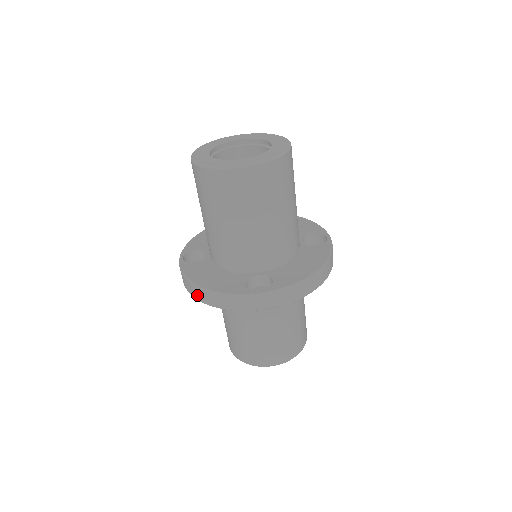
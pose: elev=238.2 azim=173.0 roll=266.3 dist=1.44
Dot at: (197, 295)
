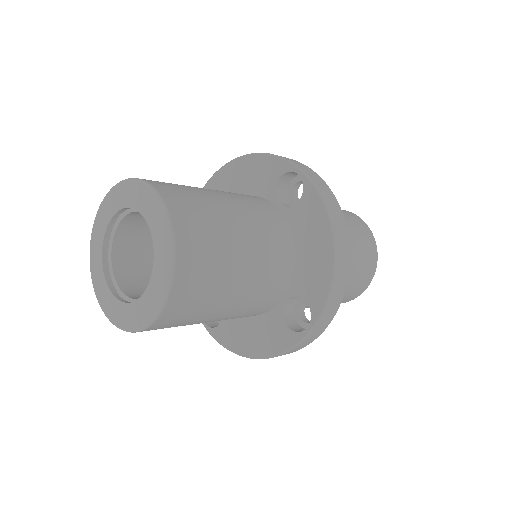
Dot at: occluded
